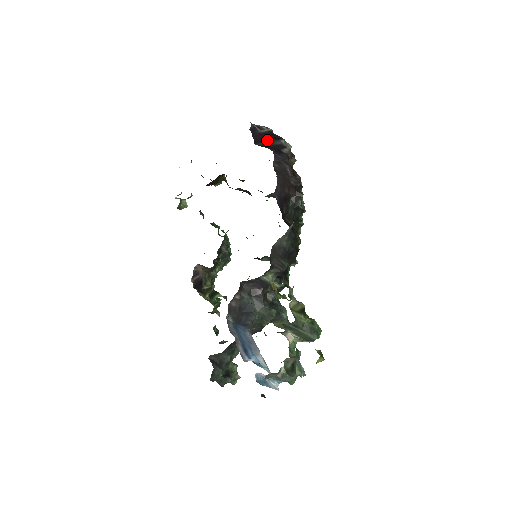
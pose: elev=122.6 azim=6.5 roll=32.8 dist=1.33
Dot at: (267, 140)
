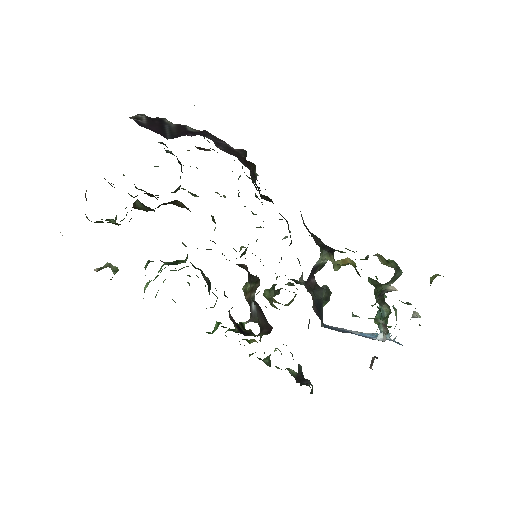
Dot at: (163, 128)
